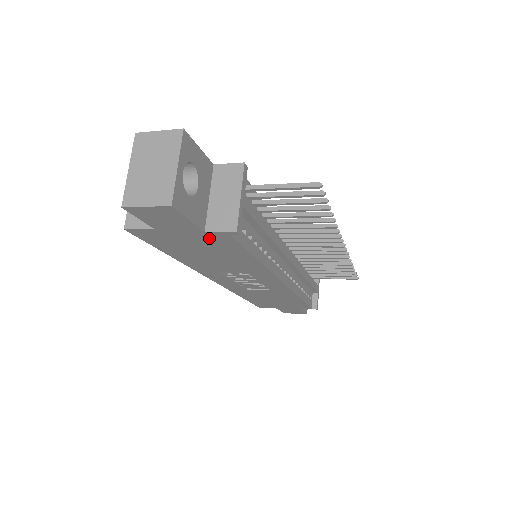
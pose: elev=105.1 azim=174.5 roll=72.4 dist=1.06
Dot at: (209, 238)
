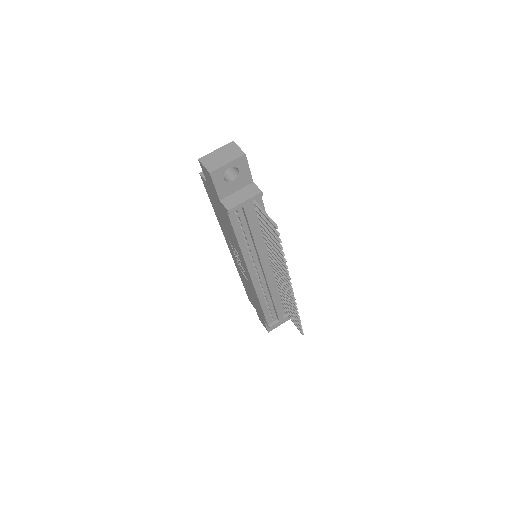
Dot at: (222, 207)
